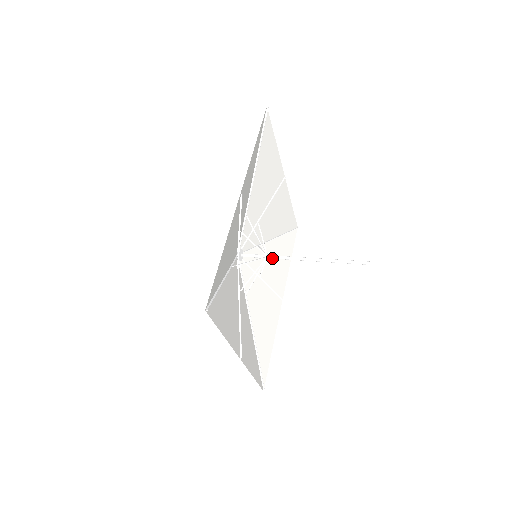
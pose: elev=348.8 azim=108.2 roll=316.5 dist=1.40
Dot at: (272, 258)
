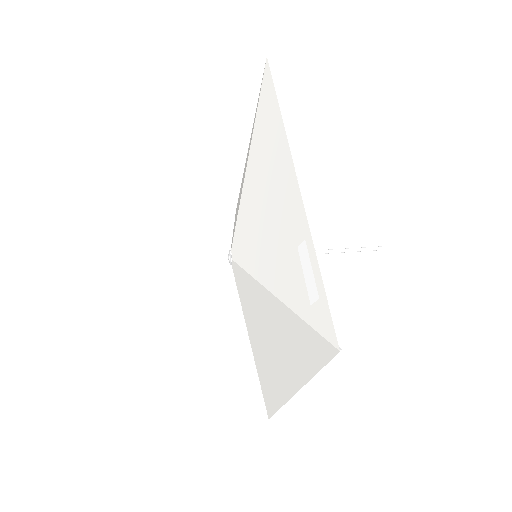
Dot at: occluded
